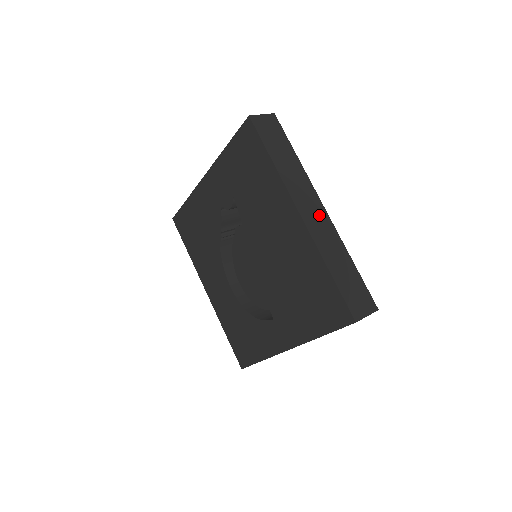
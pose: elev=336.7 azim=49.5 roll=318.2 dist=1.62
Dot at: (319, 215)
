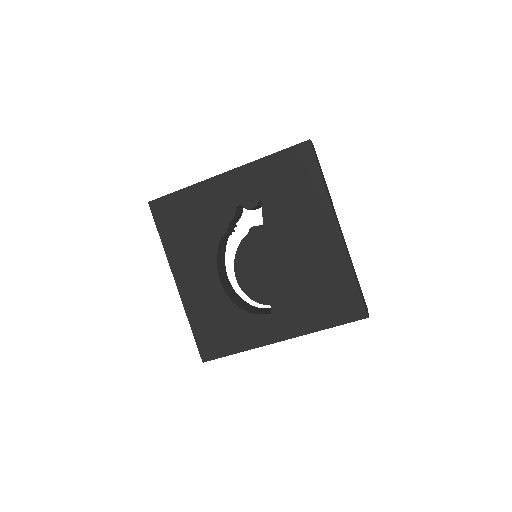
Dot at: occluded
